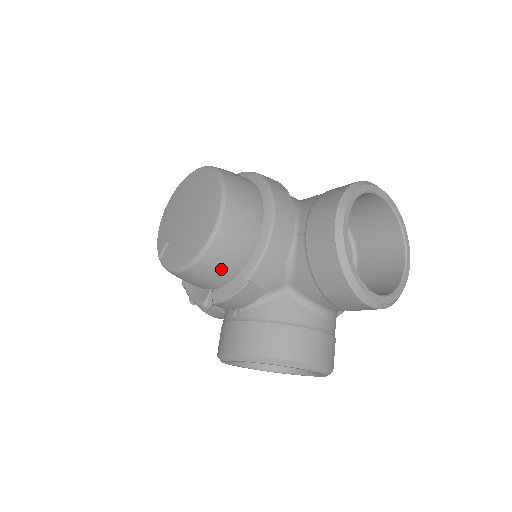
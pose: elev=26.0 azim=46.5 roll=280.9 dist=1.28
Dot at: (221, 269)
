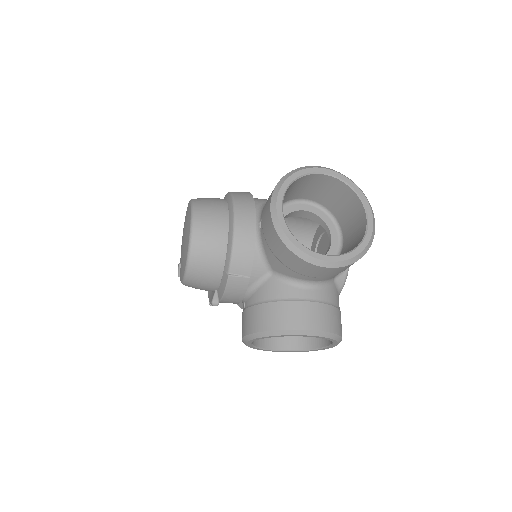
Dot at: (208, 271)
